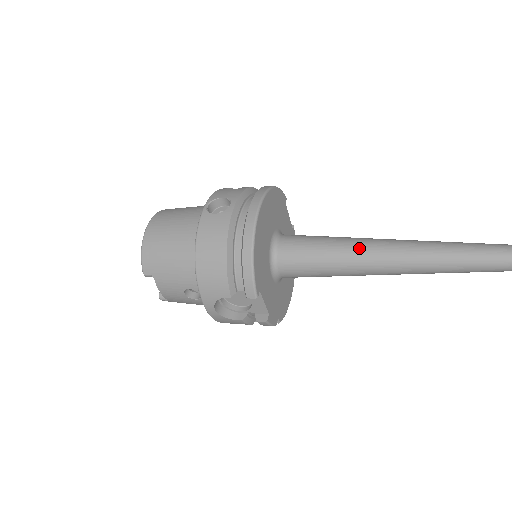
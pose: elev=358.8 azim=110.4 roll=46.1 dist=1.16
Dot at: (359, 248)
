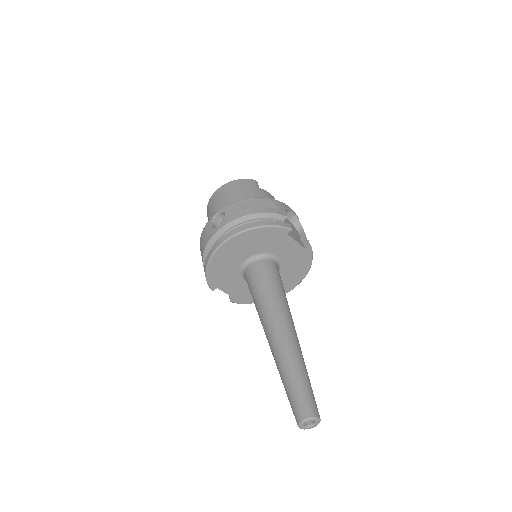
Dot at: (264, 316)
